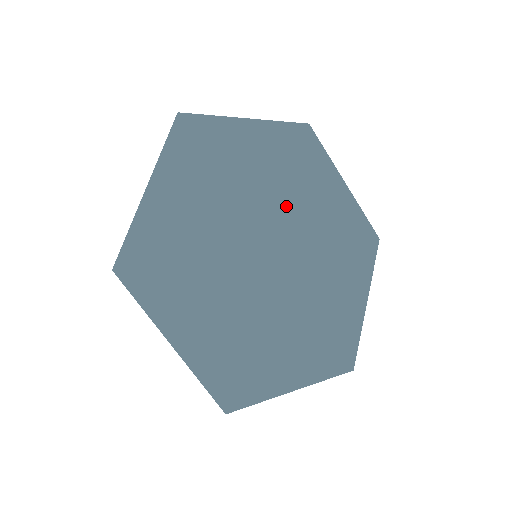
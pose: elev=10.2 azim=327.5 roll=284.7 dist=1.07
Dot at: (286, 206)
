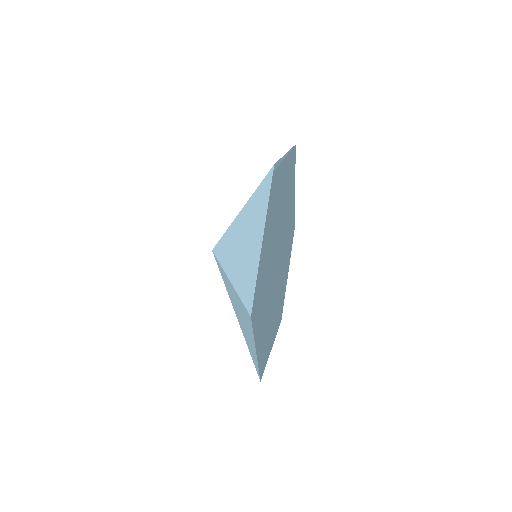
Dot at: occluded
